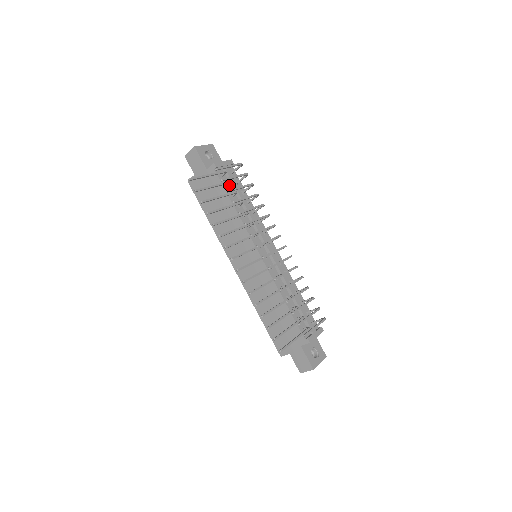
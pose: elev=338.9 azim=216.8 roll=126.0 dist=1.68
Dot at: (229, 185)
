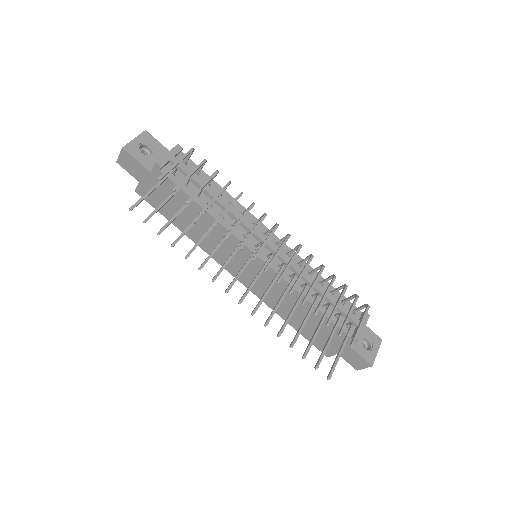
Dot at: (187, 182)
